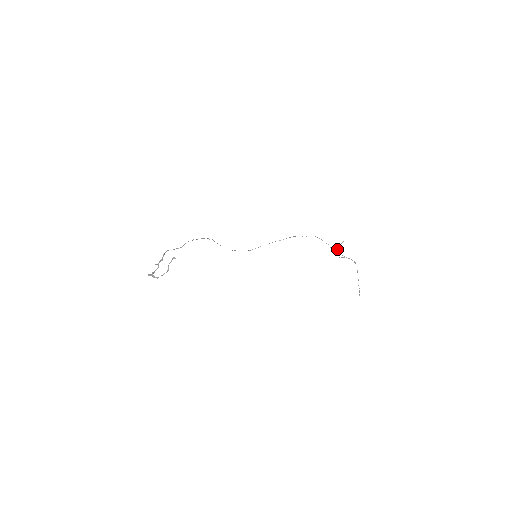
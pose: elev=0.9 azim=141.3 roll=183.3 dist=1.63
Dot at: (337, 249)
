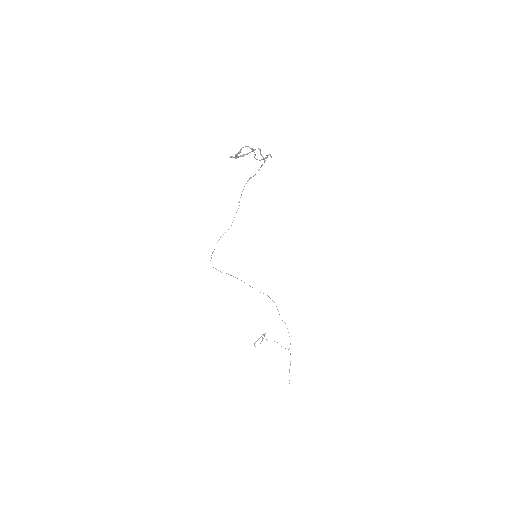
Dot at: occluded
